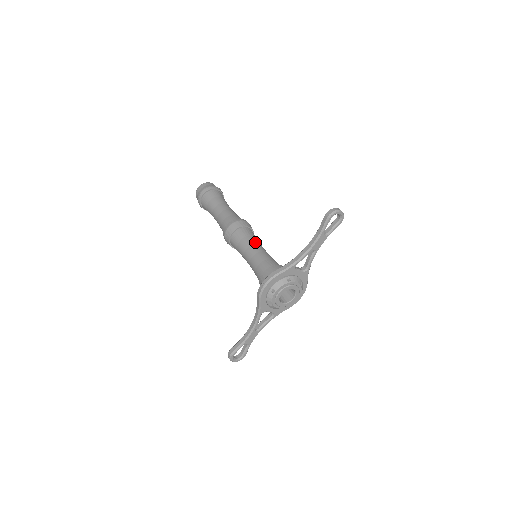
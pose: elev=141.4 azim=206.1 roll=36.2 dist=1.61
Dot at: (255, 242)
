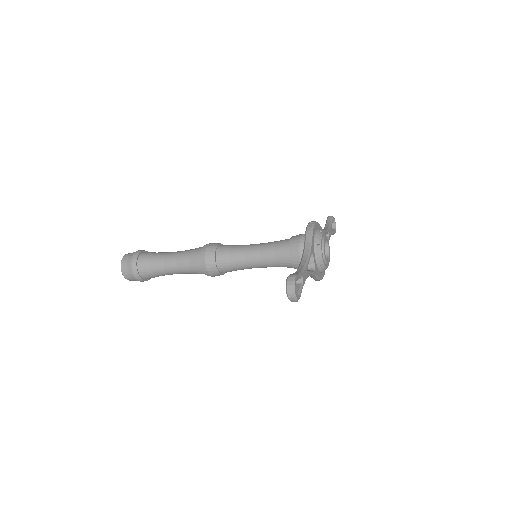
Dot at: occluded
